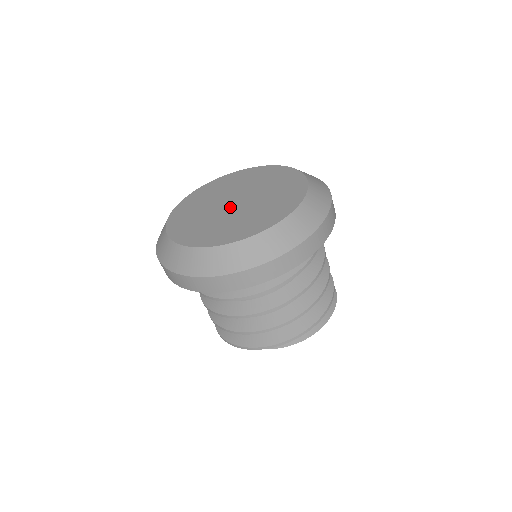
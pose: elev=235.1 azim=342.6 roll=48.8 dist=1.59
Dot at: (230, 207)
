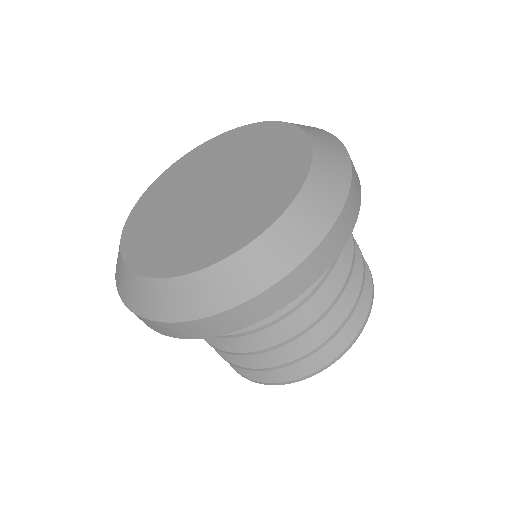
Dot at: (211, 198)
